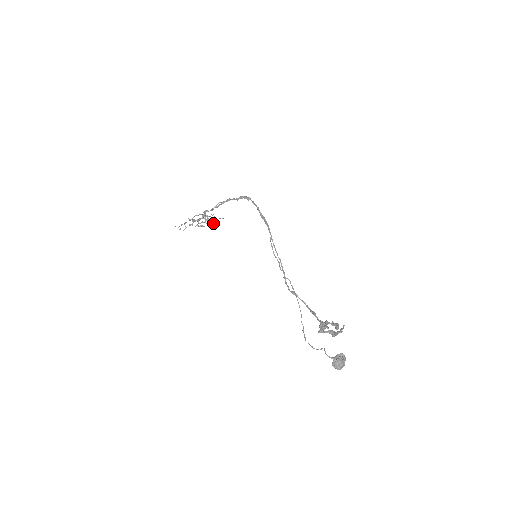
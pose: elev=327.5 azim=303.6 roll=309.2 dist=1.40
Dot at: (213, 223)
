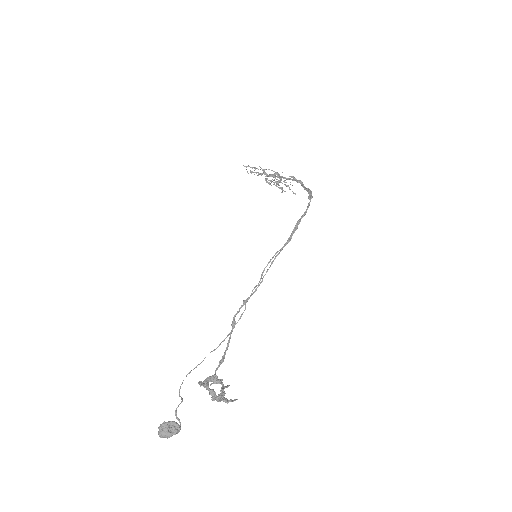
Dot at: (282, 190)
